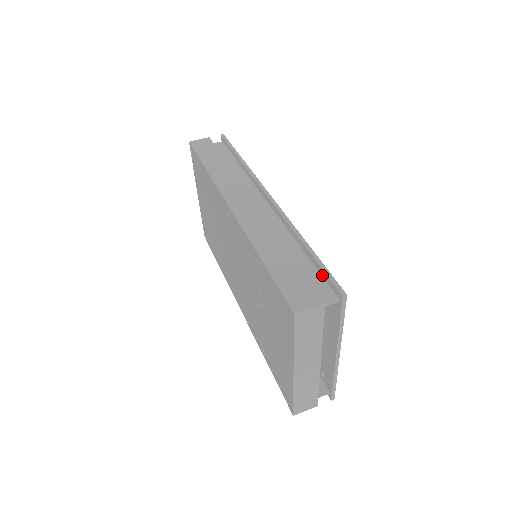
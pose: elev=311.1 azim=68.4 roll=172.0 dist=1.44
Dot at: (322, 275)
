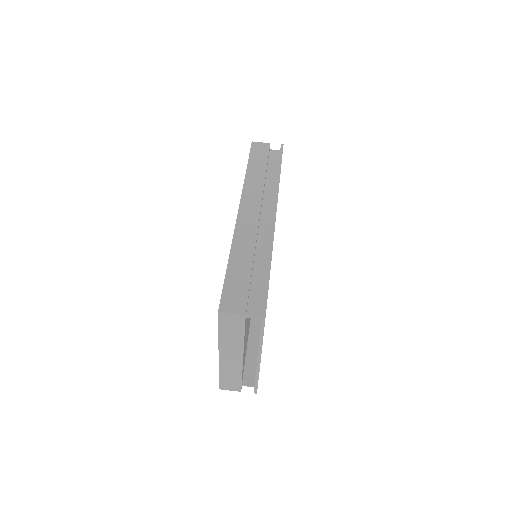
Dot at: occluded
